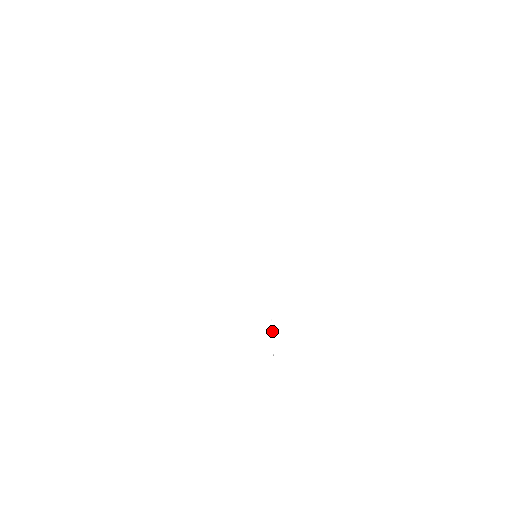
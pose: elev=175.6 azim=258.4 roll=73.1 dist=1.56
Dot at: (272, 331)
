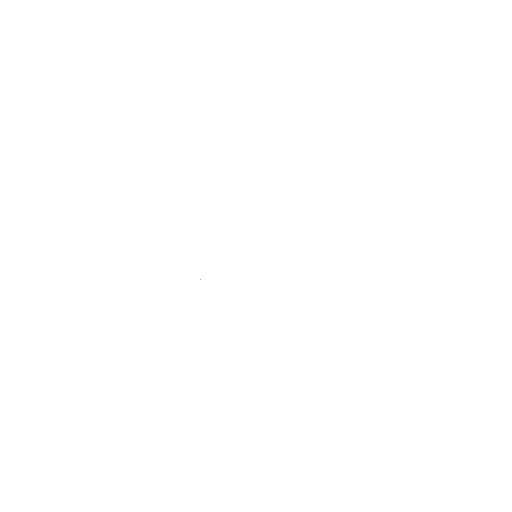
Dot at: occluded
